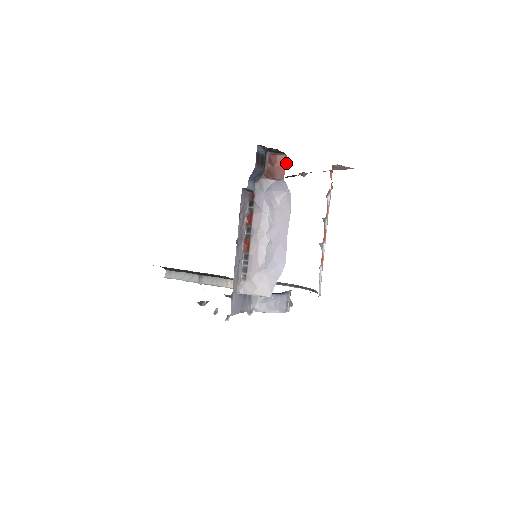
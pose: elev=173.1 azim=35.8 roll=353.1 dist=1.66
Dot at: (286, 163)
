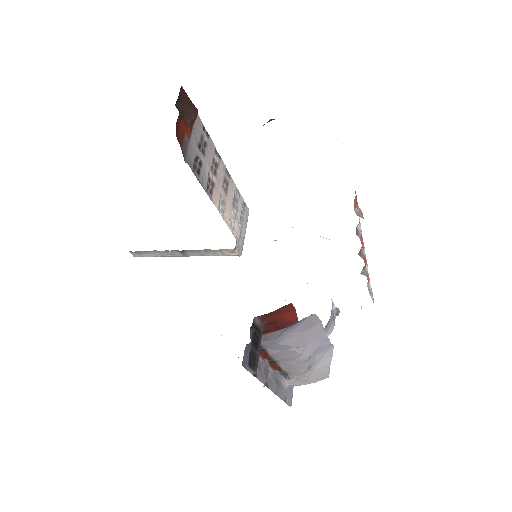
Dot at: (293, 308)
